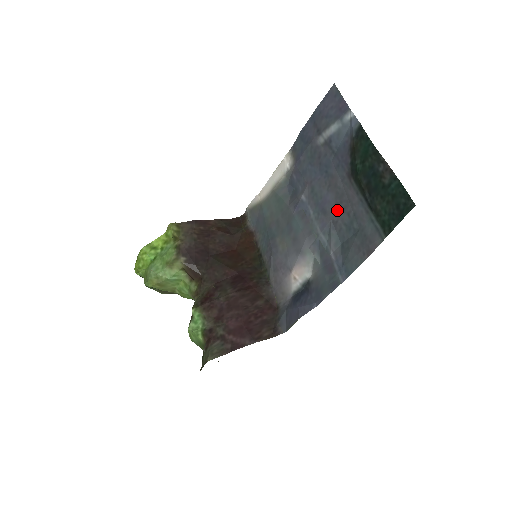
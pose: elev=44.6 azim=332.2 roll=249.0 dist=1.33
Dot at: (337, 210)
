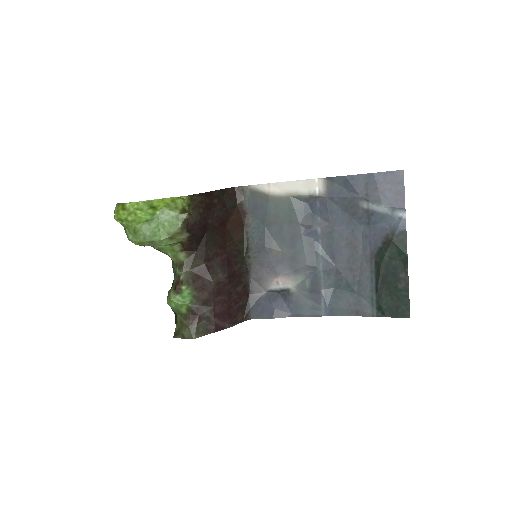
Dot at: (346, 266)
